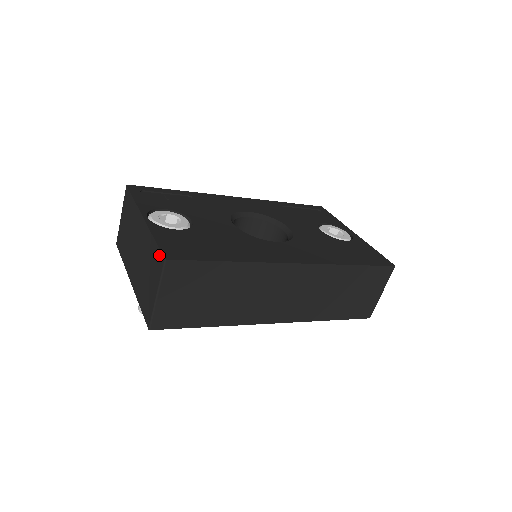
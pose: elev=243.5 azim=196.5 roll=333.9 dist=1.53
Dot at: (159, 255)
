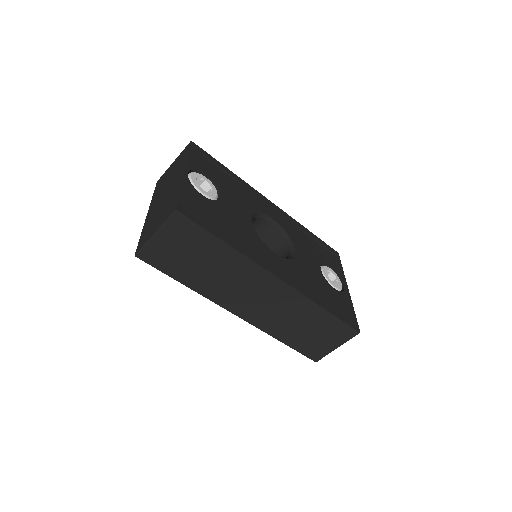
Dot at: (175, 204)
